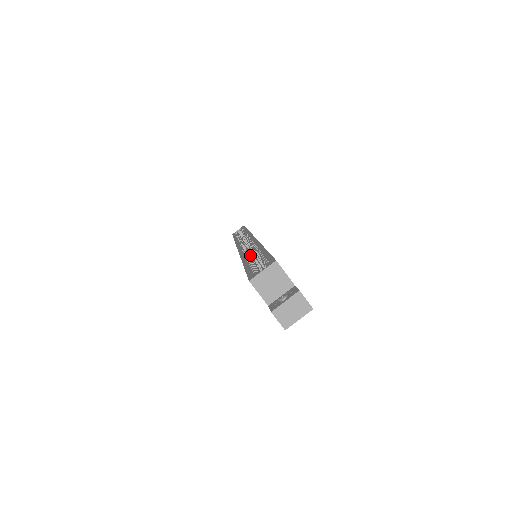
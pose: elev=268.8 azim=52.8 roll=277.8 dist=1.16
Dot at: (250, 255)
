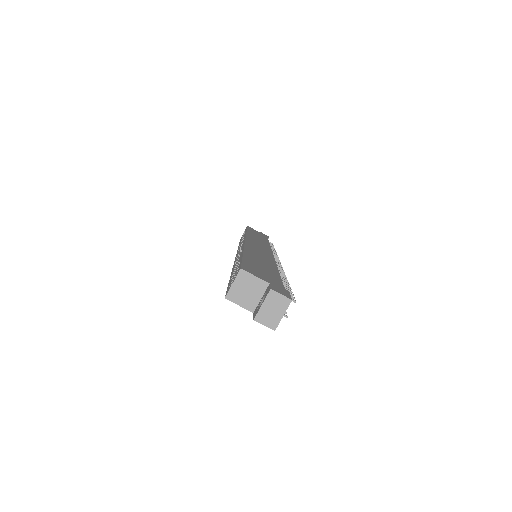
Dot at: (238, 263)
